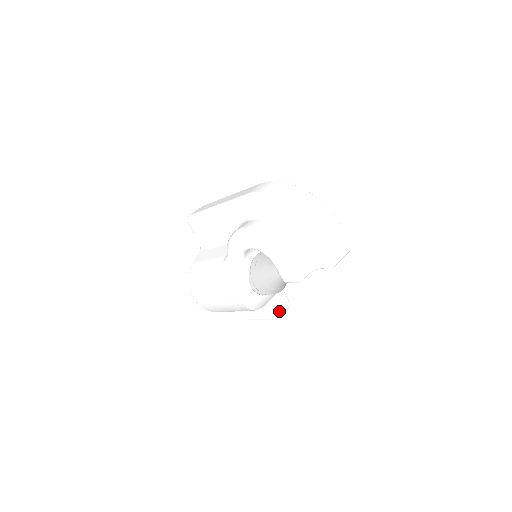
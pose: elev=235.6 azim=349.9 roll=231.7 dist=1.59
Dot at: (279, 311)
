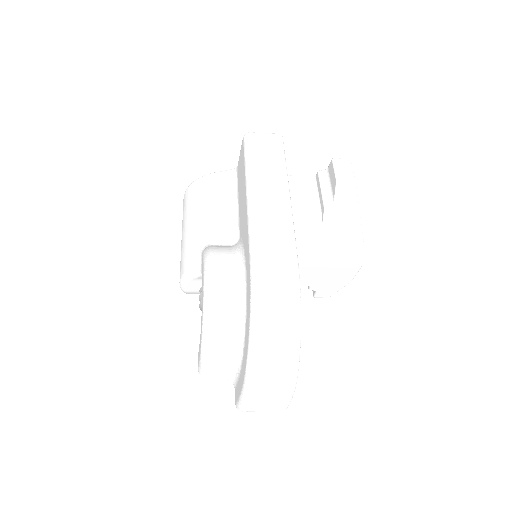
Dot at: occluded
